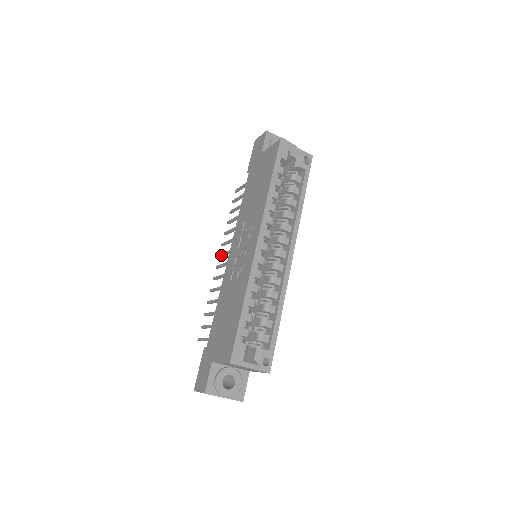
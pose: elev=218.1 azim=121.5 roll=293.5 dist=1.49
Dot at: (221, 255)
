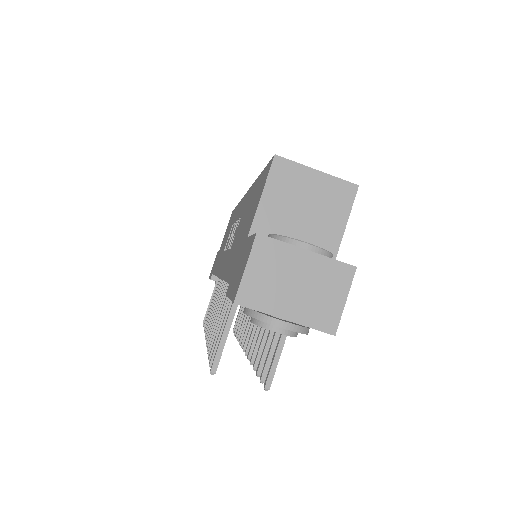
Dot at: occluded
